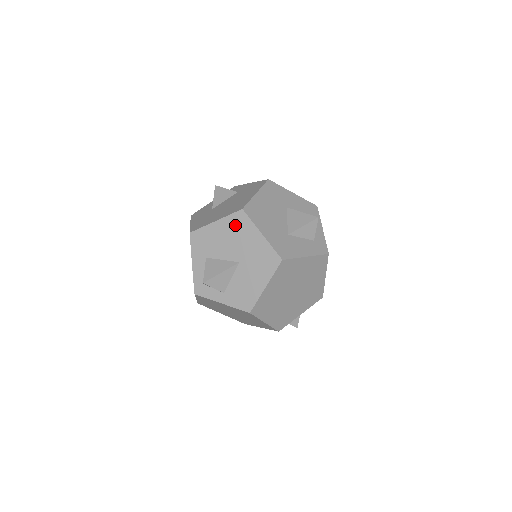
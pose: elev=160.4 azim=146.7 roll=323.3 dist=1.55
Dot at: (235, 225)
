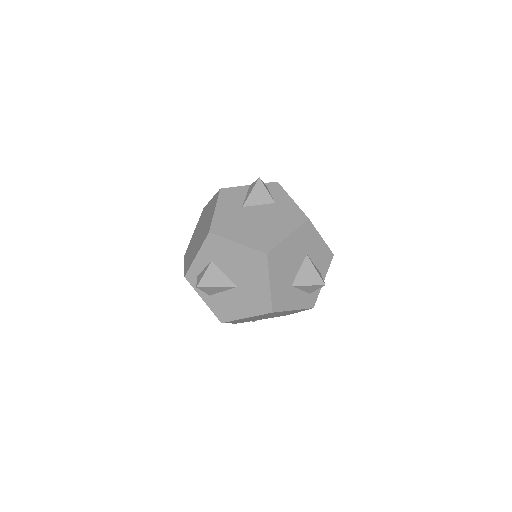
Dot at: (252, 260)
